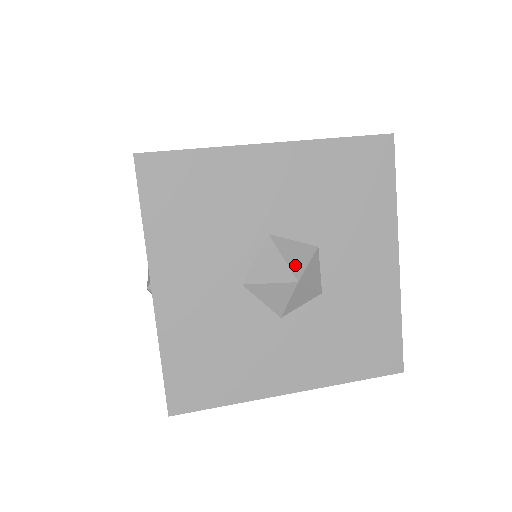
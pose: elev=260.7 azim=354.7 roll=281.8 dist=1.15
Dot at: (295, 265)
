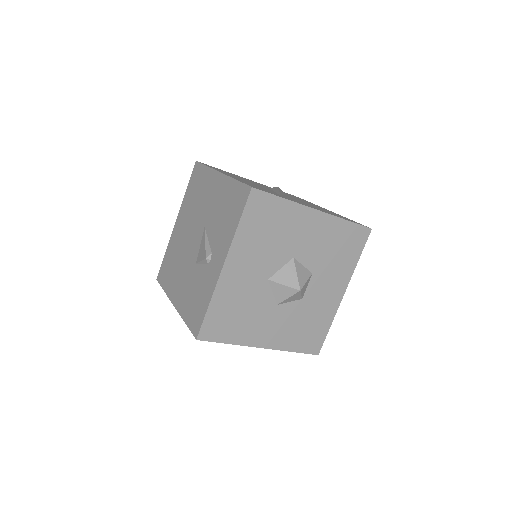
Dot at: (301, 280)
